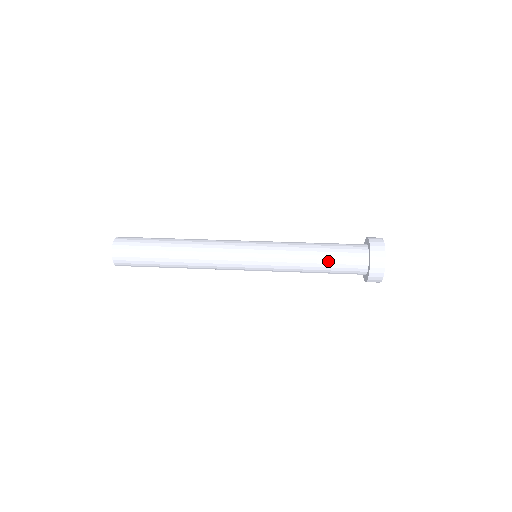
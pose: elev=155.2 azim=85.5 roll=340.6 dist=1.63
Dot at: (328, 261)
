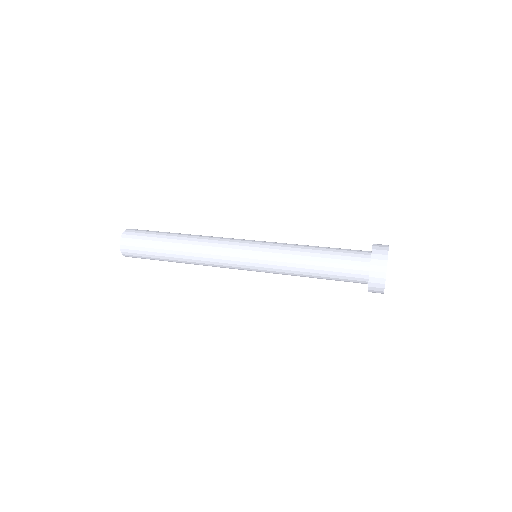
Dot at: (328, 252)
